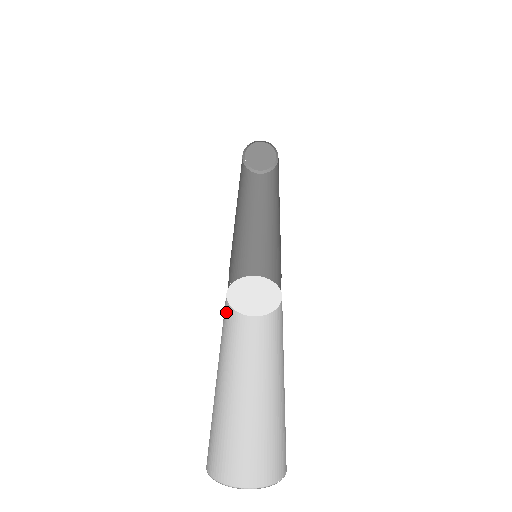
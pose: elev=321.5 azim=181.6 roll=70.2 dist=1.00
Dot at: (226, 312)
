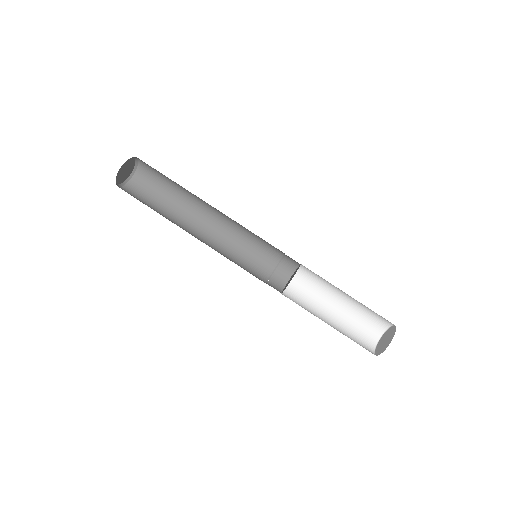
Dot at: occluded
